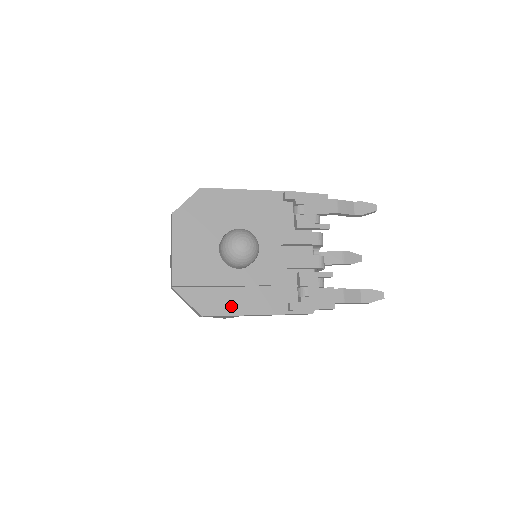
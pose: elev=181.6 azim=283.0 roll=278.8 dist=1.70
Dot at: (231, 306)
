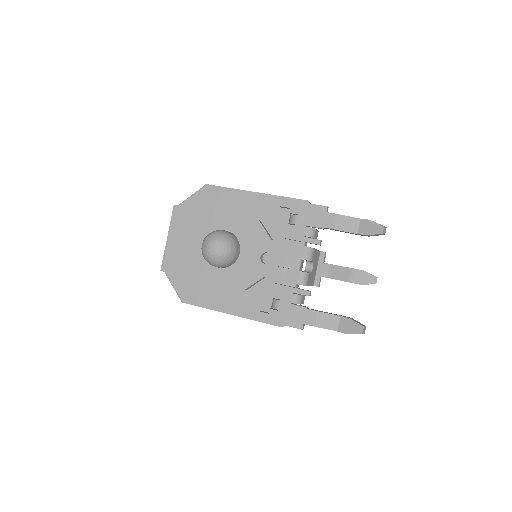
Dot at: (208, 300)
